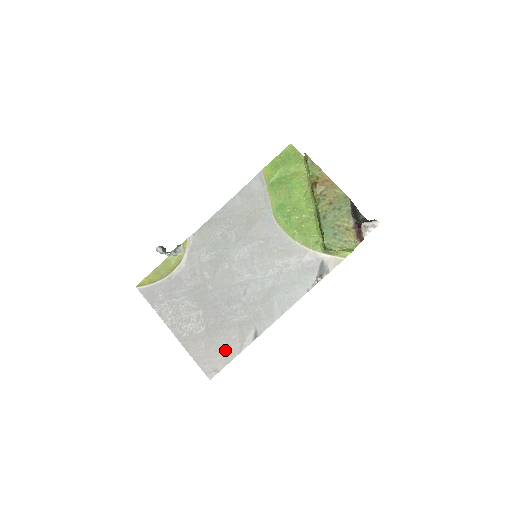
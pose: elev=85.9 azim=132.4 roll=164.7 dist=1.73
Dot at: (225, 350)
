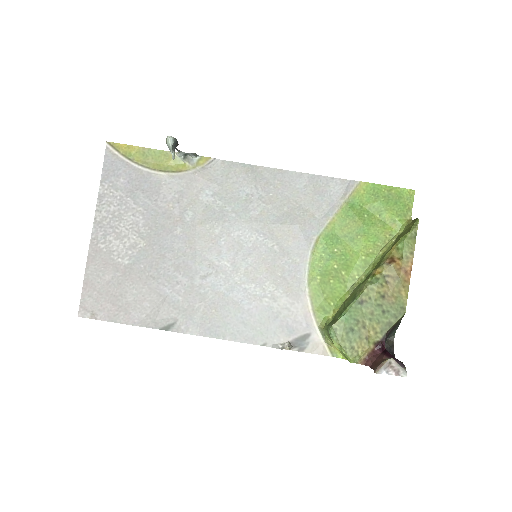
Dot at: (124, 306)
